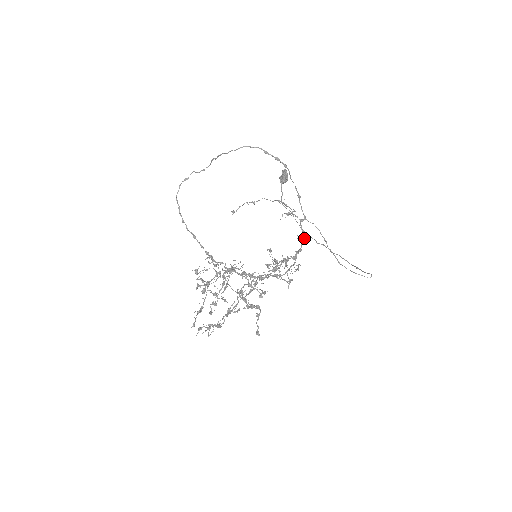
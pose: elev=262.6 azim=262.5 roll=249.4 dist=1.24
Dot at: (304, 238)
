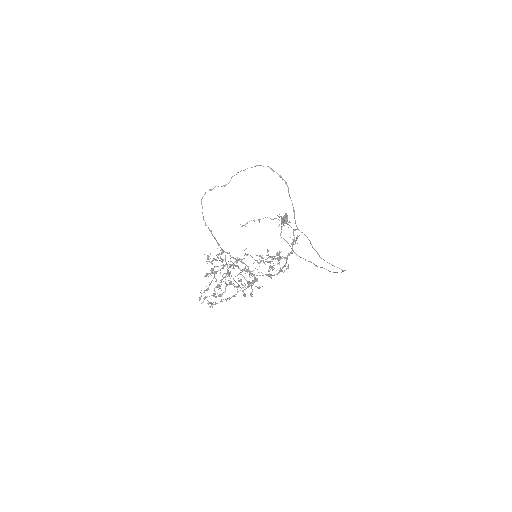
Dot at: (295, 240)
